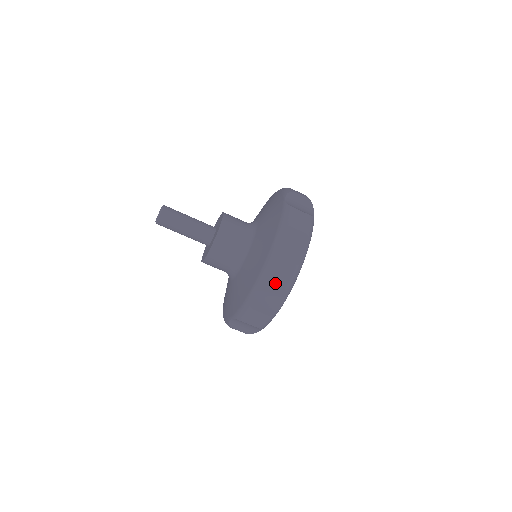
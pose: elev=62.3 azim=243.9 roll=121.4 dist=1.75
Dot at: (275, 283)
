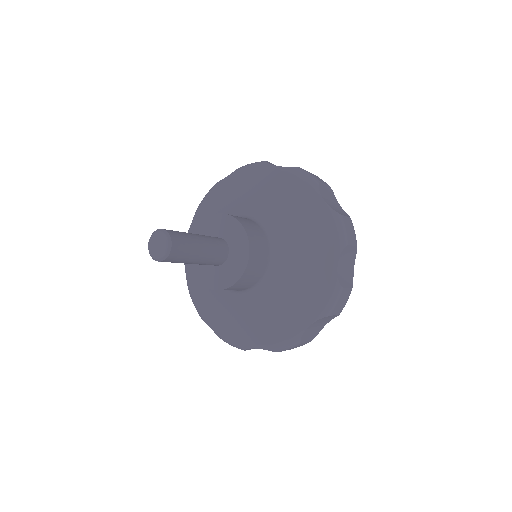
Dot at: occluded
